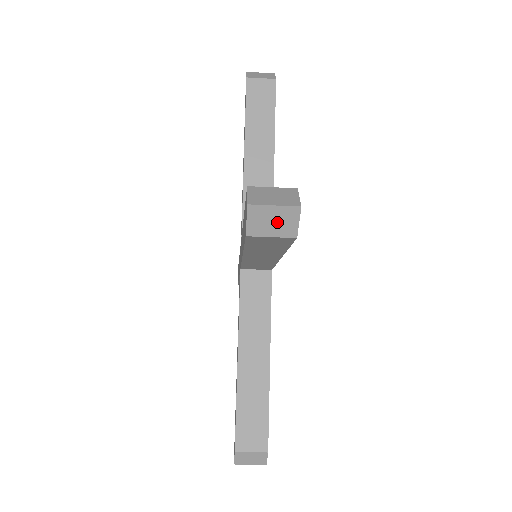
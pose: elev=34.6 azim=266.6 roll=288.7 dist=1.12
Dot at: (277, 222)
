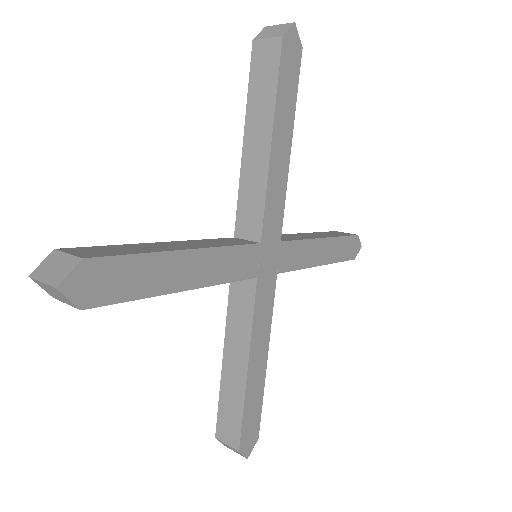
Dot at: occluded
